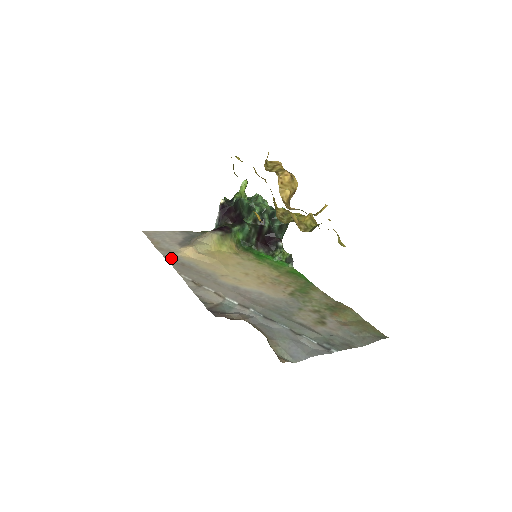
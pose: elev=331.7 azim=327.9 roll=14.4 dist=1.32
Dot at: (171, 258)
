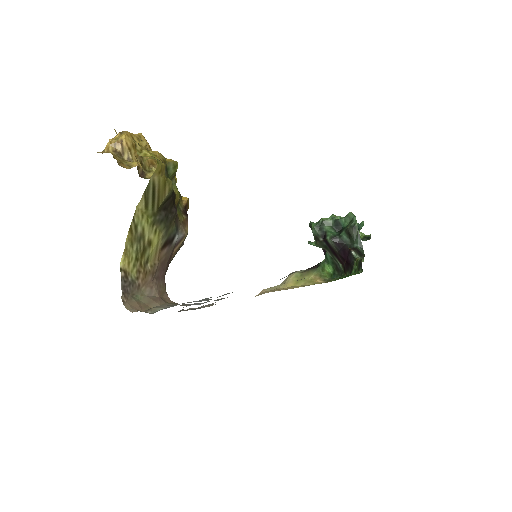
Dot at: occluded
